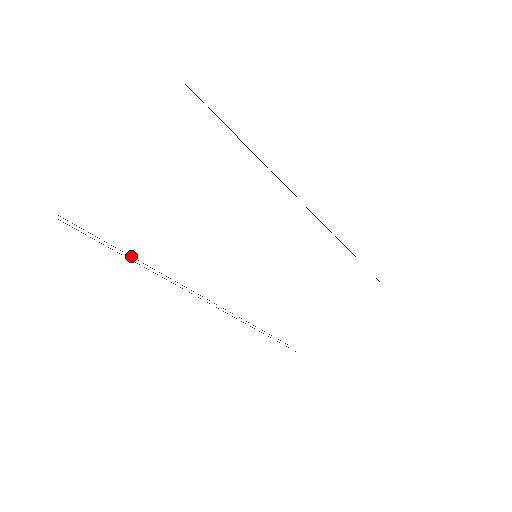
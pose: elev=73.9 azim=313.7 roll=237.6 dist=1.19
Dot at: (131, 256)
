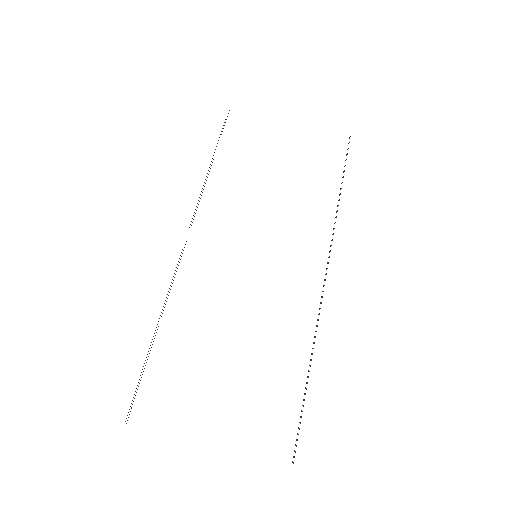
Dot at: occluded
